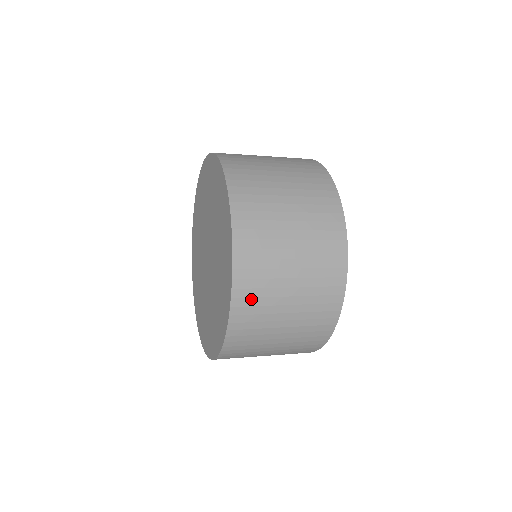
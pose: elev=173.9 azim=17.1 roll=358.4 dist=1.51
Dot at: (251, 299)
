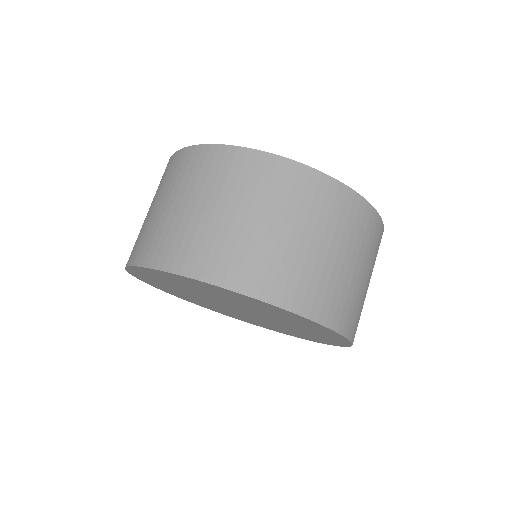
Dot at: occluded
